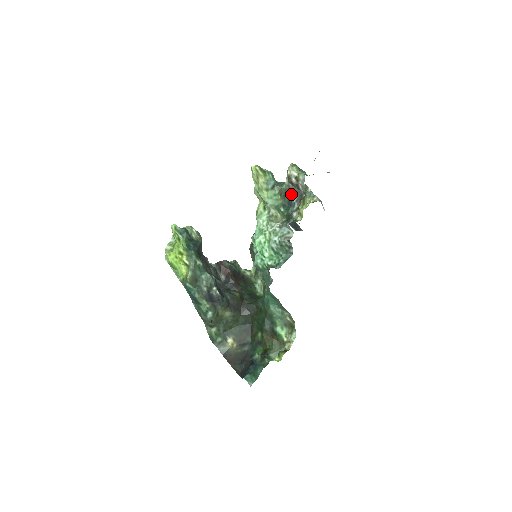
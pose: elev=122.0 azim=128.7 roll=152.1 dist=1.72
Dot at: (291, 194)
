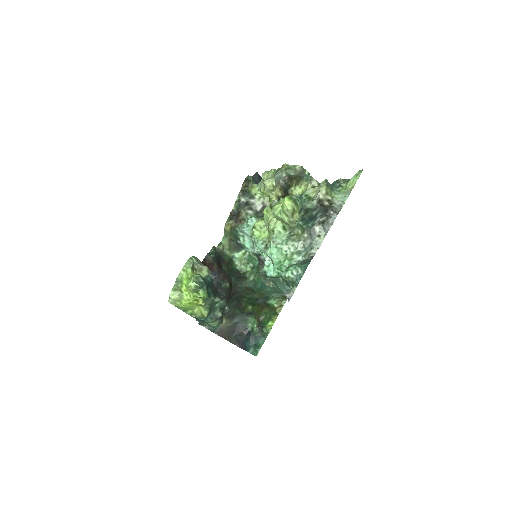
Dot at: (317, 212)
